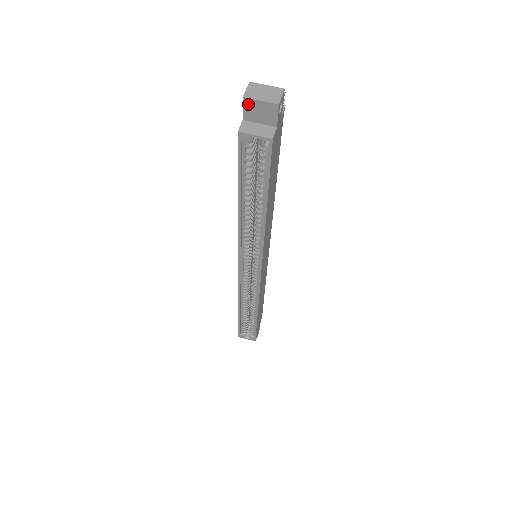
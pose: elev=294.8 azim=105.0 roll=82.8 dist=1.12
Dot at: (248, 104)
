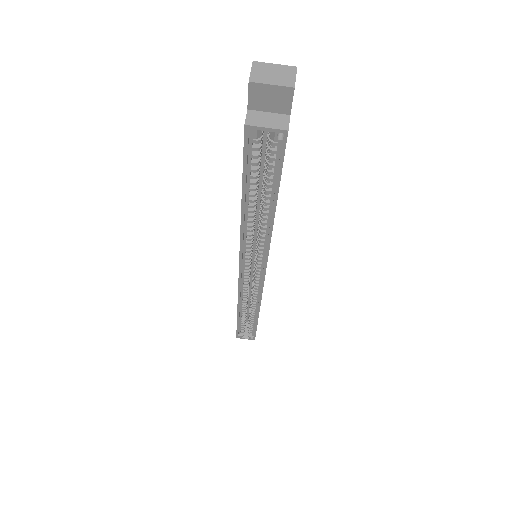
Dot at: (255, 90)
